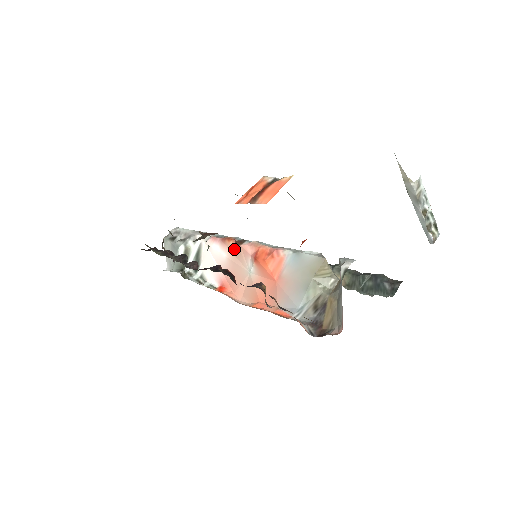
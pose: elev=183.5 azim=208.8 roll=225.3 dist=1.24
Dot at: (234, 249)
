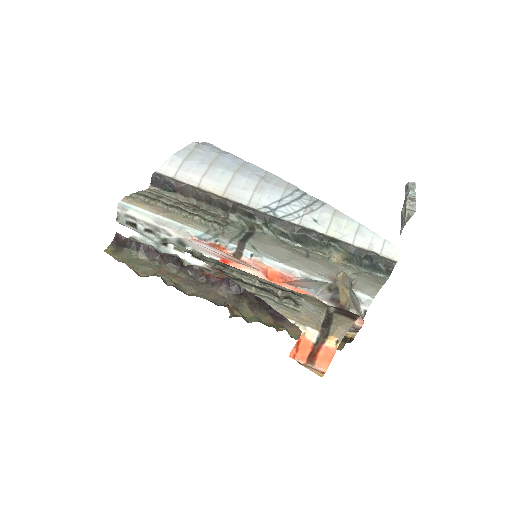
Dot at: occluded
